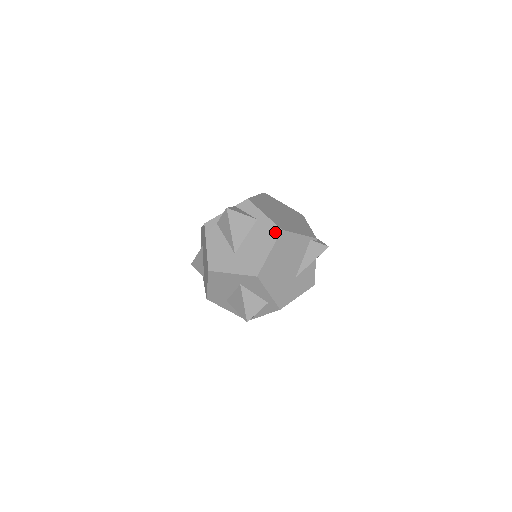
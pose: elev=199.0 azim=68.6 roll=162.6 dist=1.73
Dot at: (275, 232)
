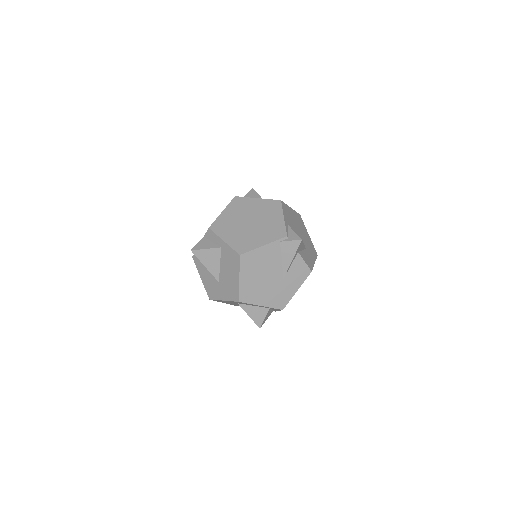
Dot at: (236, 258)
